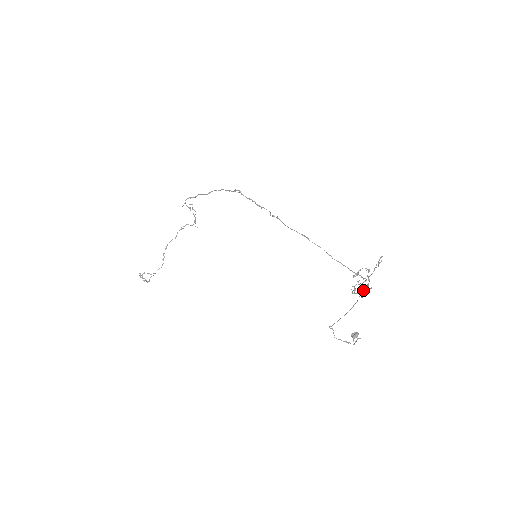
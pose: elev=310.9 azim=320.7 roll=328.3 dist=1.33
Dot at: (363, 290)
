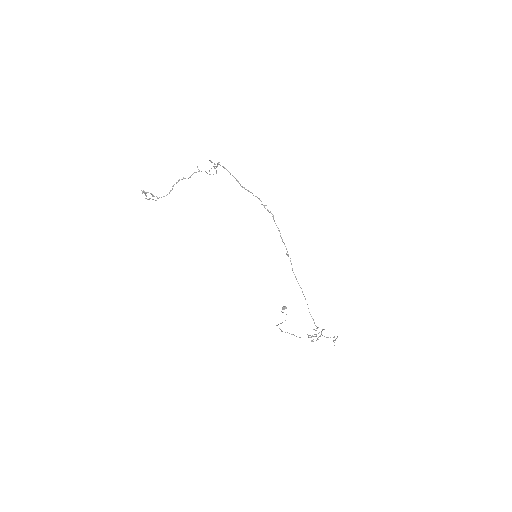
Dot at: occluded
